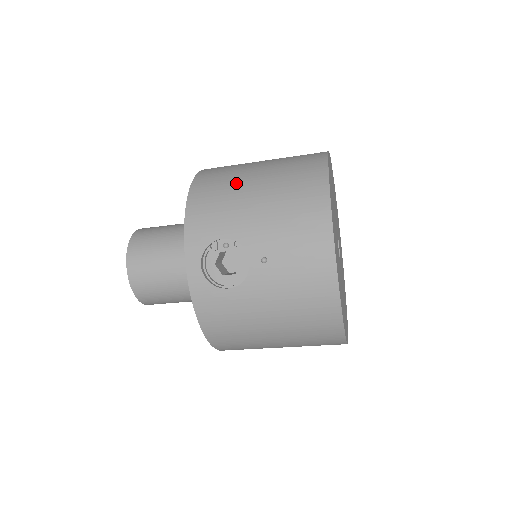
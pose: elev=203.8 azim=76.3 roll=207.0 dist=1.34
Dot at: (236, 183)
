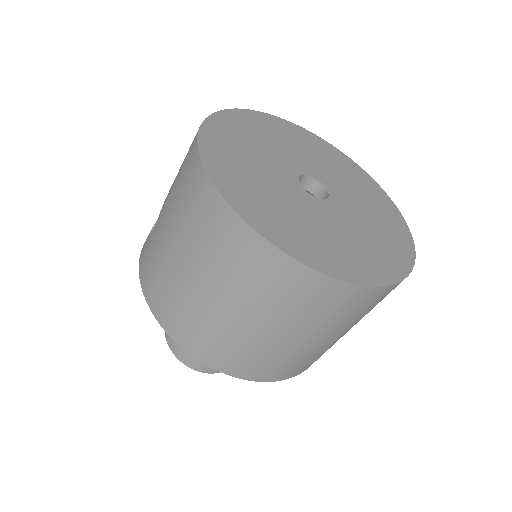
Dot at: occluded
